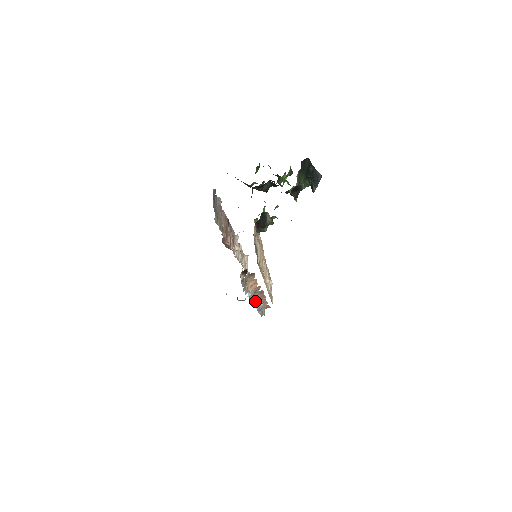
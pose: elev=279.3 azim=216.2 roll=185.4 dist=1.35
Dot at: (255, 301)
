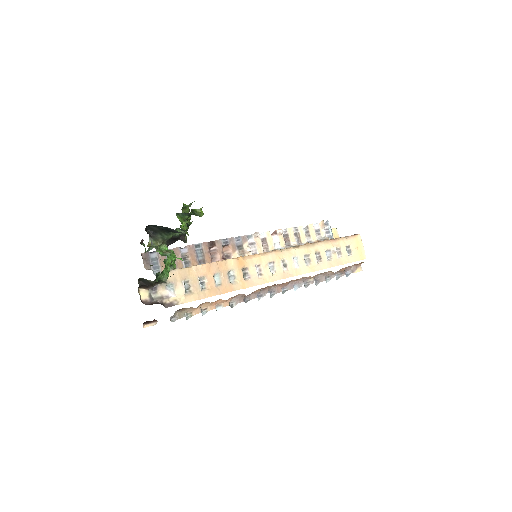
Dot at: (263, 296)
